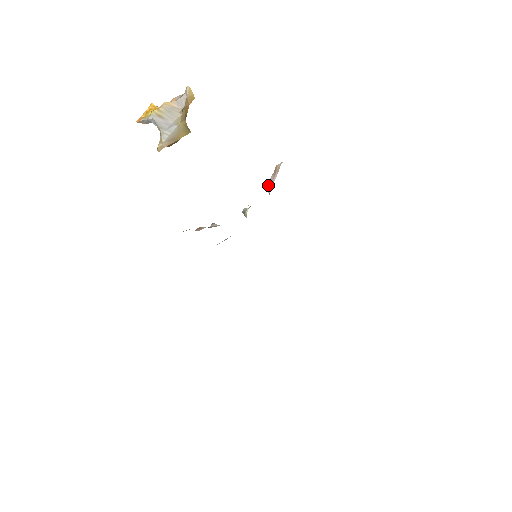
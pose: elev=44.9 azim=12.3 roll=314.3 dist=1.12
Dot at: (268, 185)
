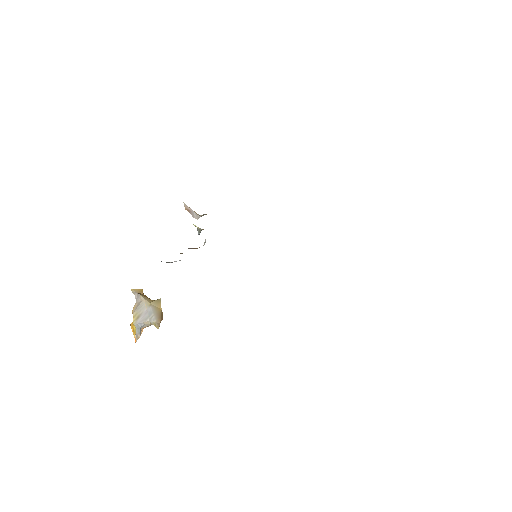
Dot at: (194, 217)
